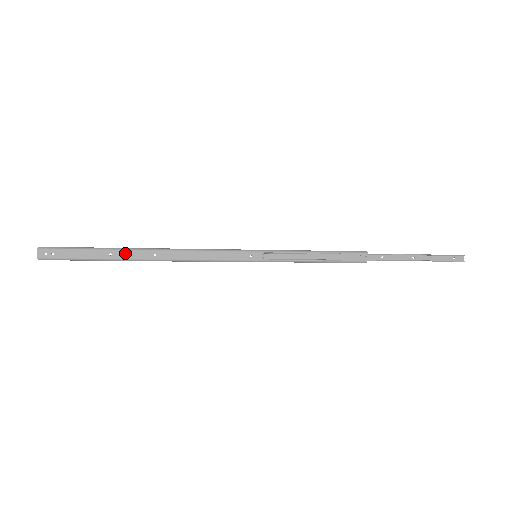
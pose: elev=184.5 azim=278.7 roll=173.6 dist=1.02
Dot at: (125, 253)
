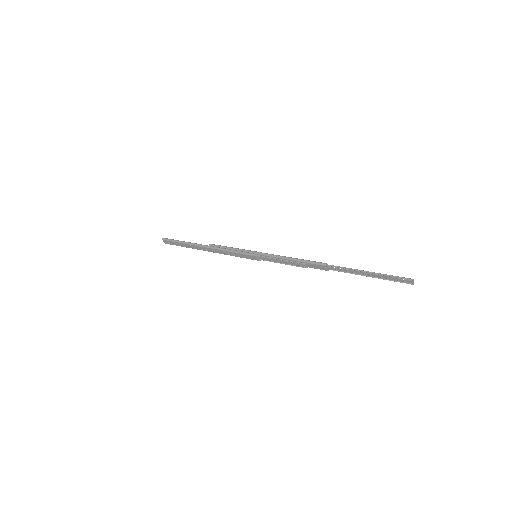
Dot at: (194, 246)
